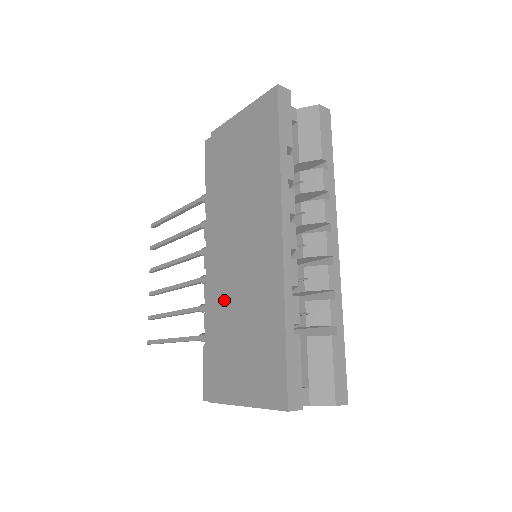
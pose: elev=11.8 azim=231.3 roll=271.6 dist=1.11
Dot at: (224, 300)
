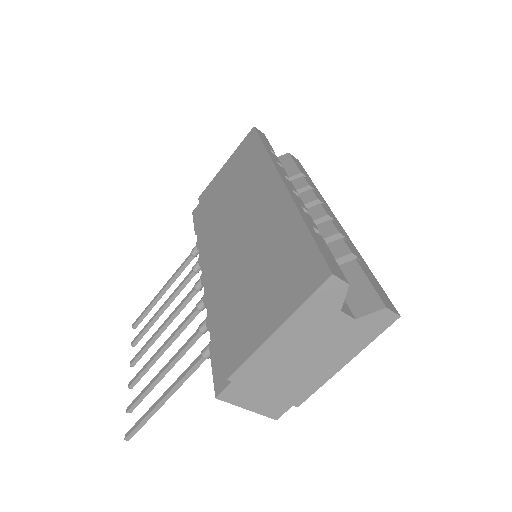
Dot at: (230, 276)
